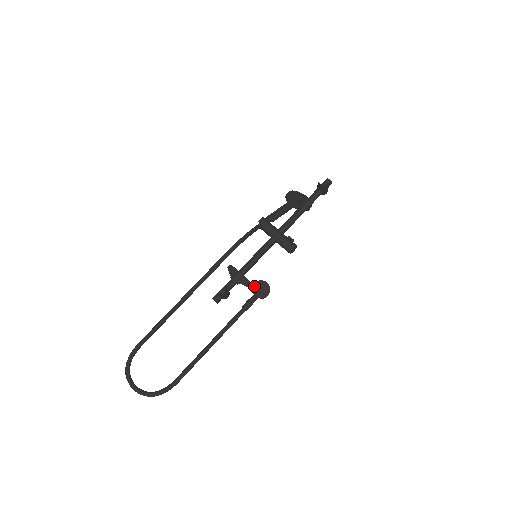
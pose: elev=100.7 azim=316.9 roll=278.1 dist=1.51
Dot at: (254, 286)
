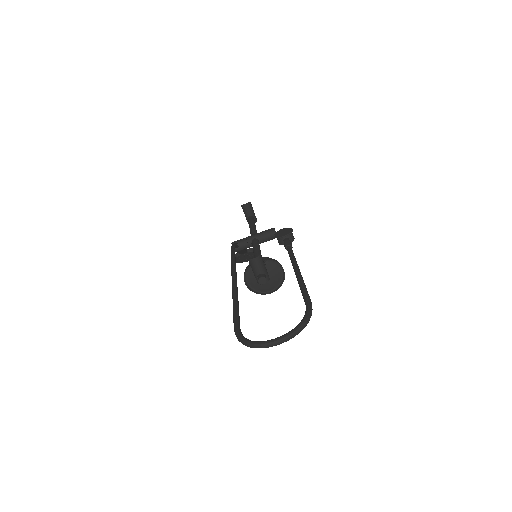
Dot at: (276, 236)
